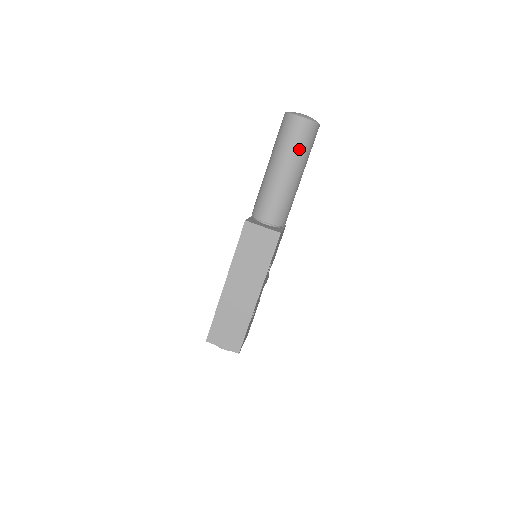
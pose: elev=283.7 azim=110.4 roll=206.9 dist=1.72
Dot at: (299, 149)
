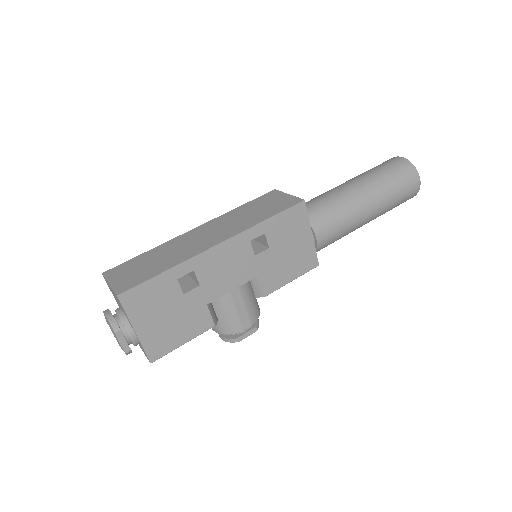
Dot at: (382, 174)
